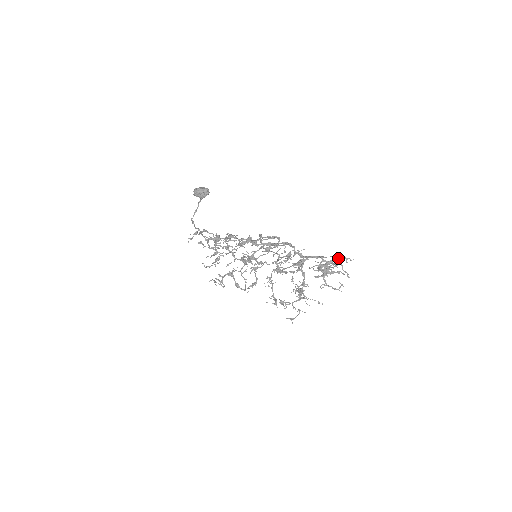
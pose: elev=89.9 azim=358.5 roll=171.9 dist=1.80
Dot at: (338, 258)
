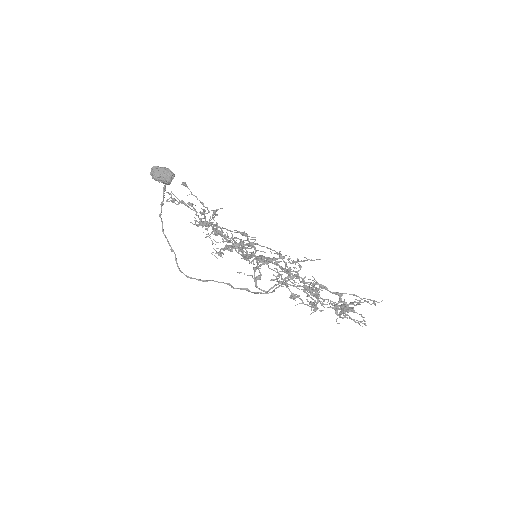
Dot at: (362, 299)
